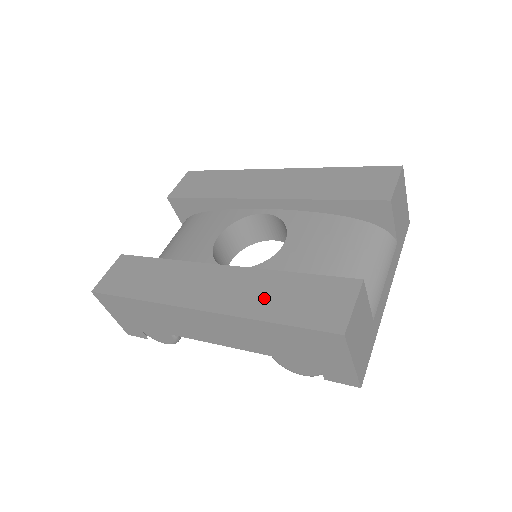
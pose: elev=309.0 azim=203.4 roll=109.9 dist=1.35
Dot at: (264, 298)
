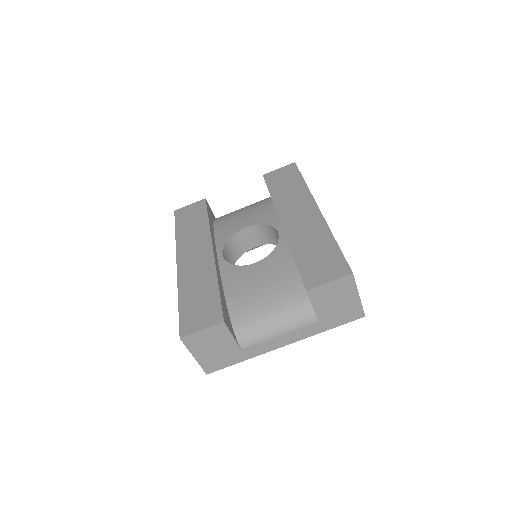
Dot at: (194, 286)
